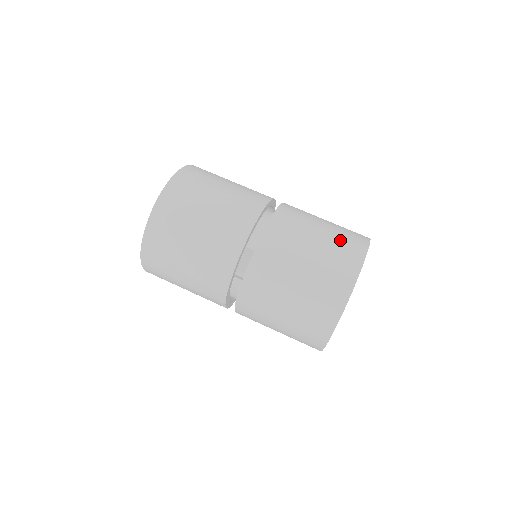
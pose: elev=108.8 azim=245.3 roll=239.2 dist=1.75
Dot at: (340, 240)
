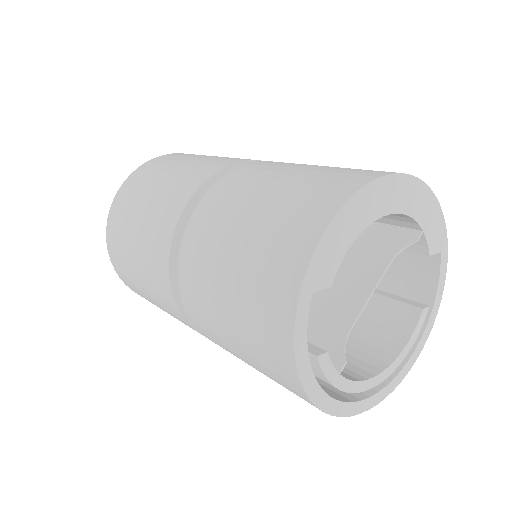
Dot at: (304, 190)
